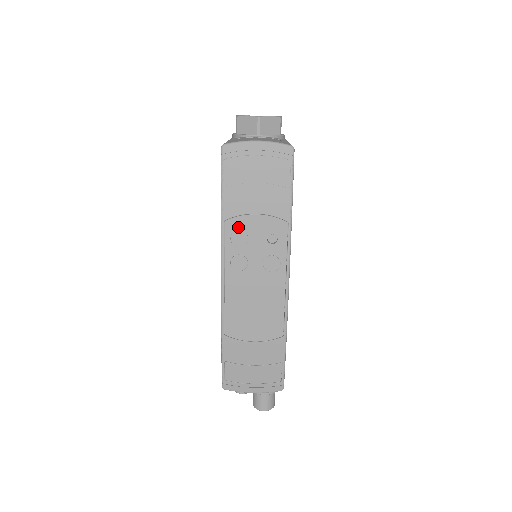
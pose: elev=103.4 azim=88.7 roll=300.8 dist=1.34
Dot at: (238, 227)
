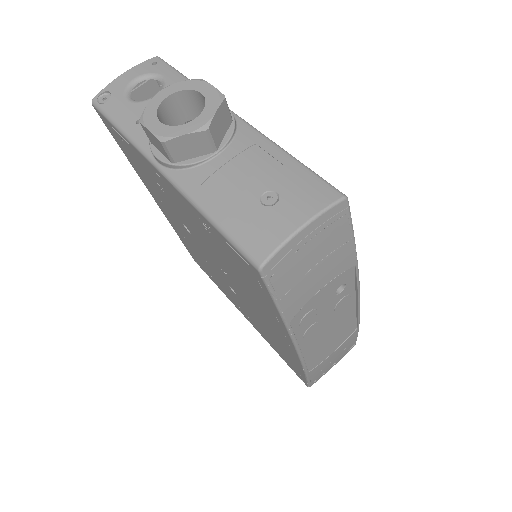
Dot at: (305, 313)
